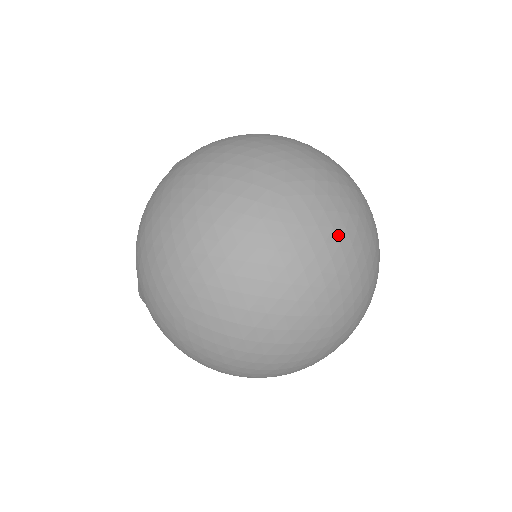
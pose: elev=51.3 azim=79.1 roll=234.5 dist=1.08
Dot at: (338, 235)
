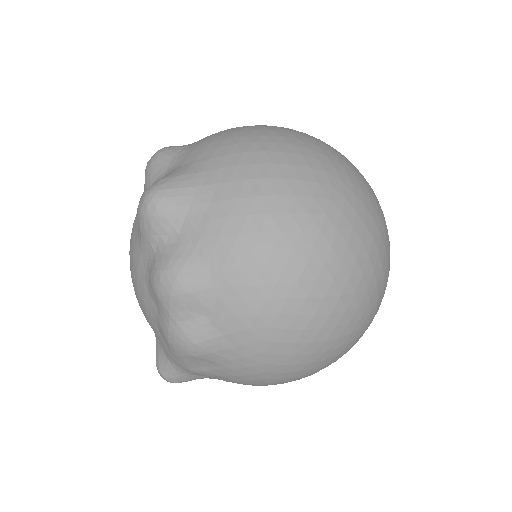
Dot at: occluded
